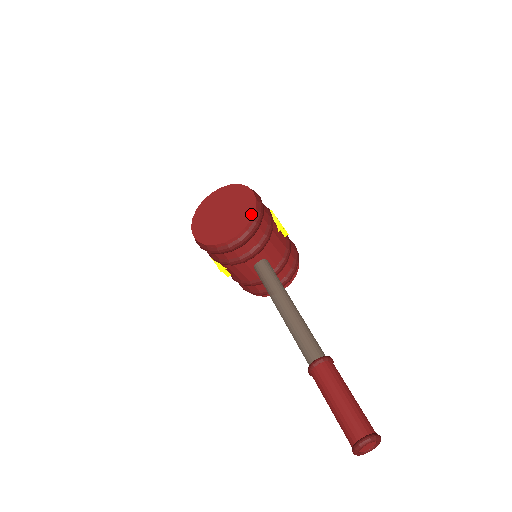
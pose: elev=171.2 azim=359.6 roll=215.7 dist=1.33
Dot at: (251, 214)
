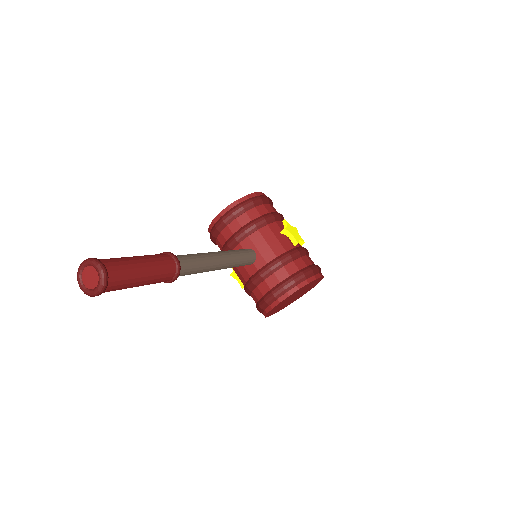
Dot at: (240, 199)
